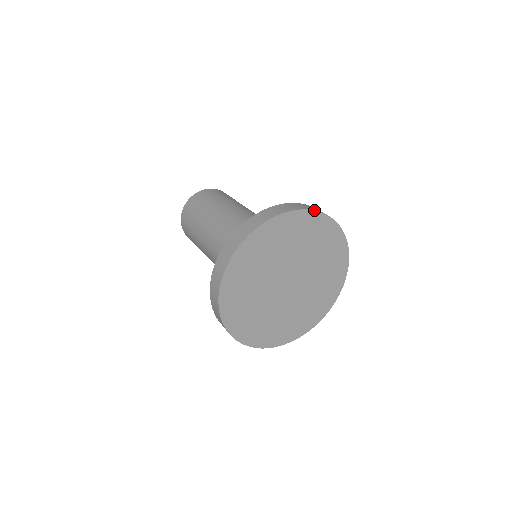
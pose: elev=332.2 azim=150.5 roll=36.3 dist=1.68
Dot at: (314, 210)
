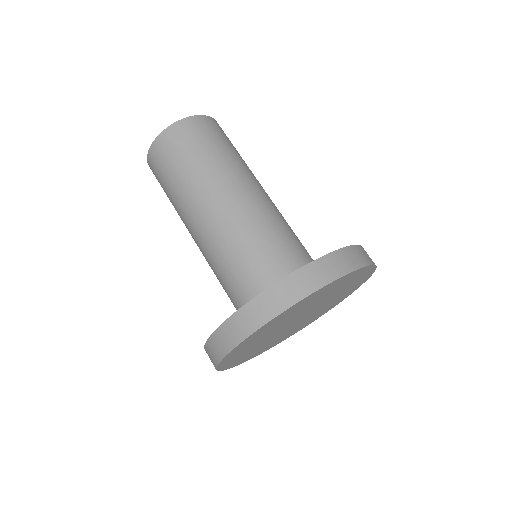
Dot at: (297, 302)
